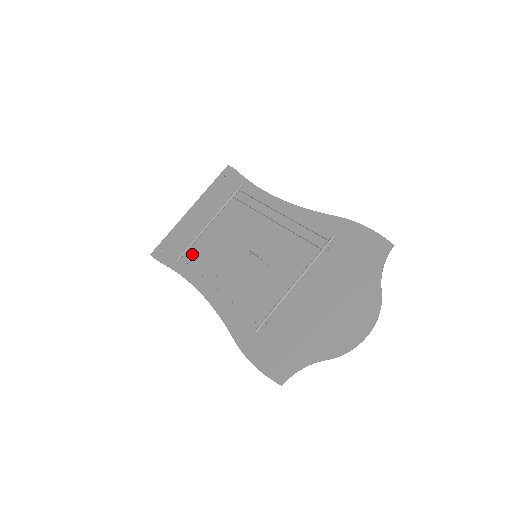
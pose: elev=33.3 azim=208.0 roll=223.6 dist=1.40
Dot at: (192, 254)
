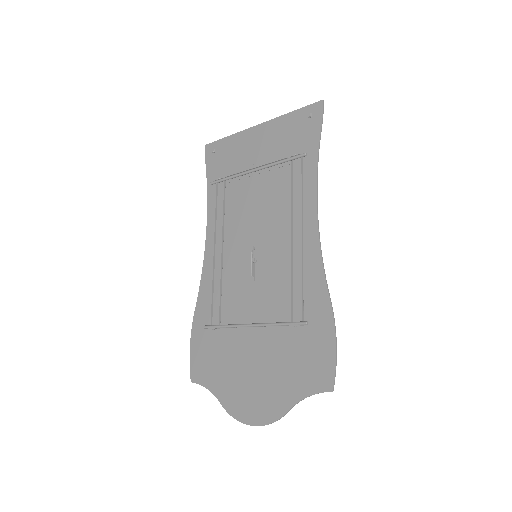
Dot at: (226, 188)
